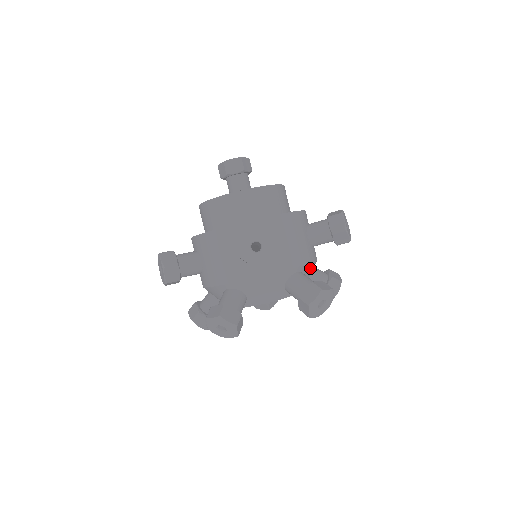
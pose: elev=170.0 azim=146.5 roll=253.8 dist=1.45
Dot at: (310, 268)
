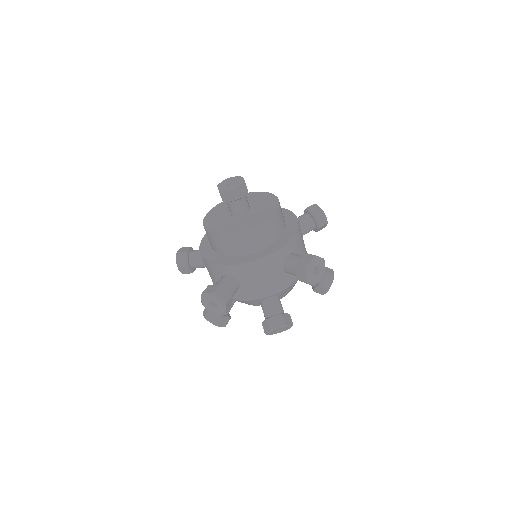
Dot at: occluded
